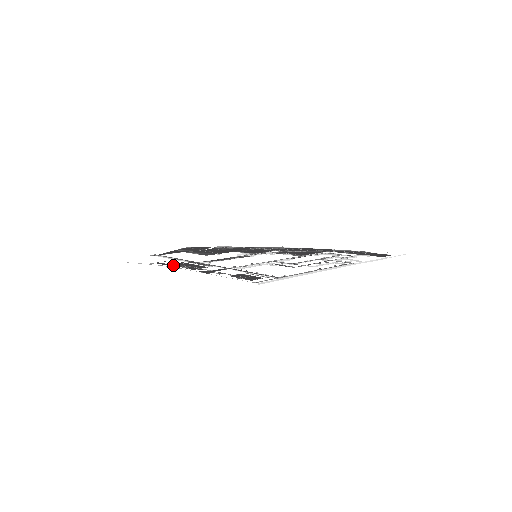
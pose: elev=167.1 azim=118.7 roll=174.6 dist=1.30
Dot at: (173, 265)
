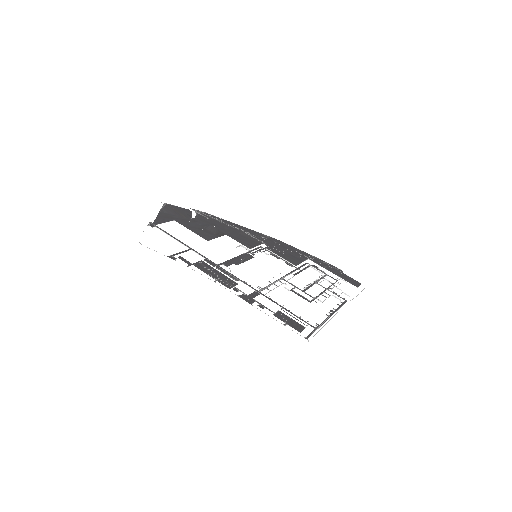
Dot at: (200, 269)
